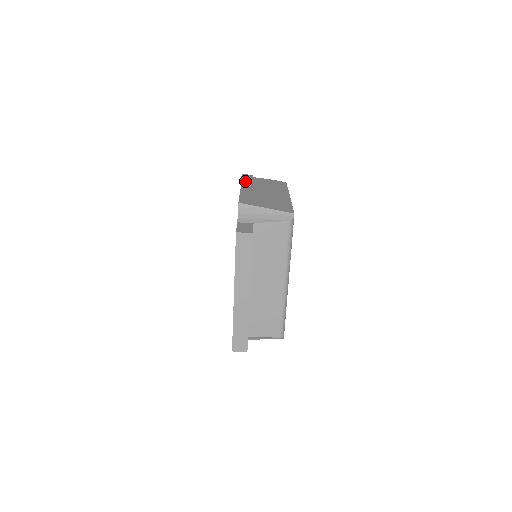
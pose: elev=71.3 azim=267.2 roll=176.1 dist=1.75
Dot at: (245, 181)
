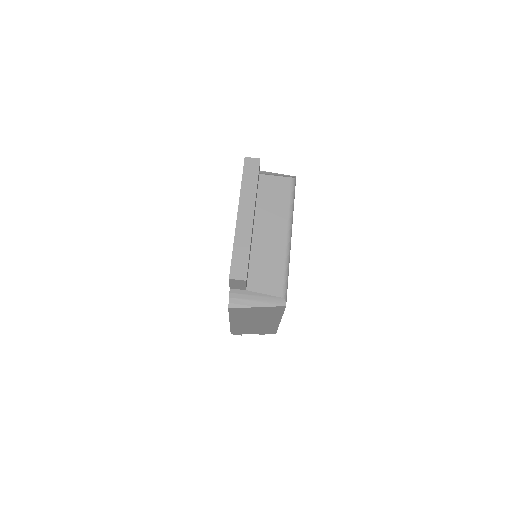
Dot at: occluded
